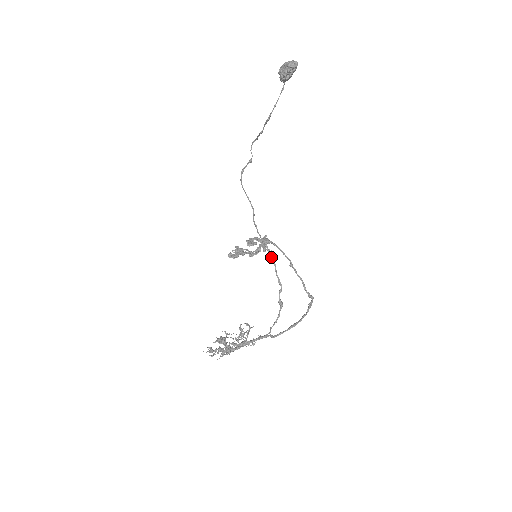
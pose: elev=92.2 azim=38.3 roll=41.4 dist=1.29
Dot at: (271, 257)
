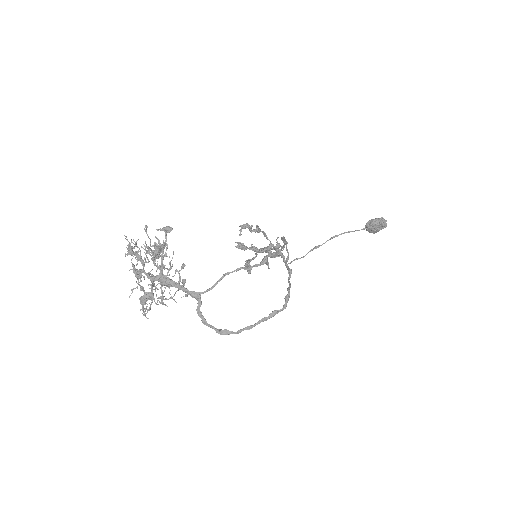
Dot at: (285, 243)
